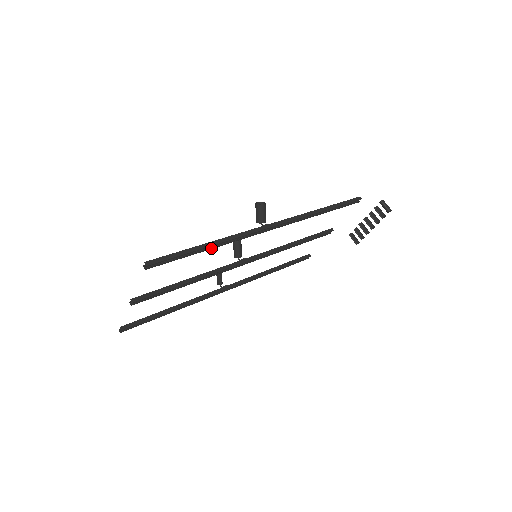
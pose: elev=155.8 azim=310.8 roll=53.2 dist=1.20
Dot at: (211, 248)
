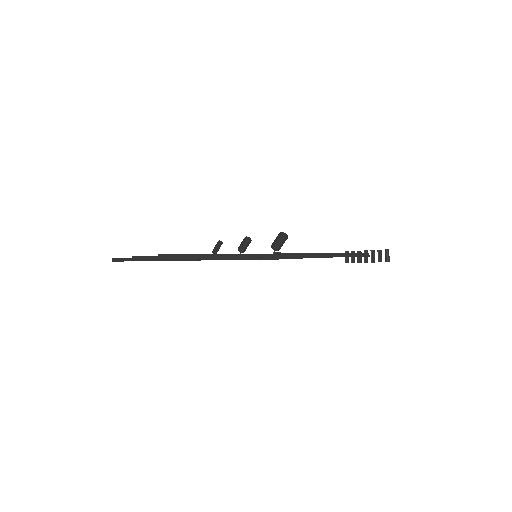
Dot at: (222, 257)
